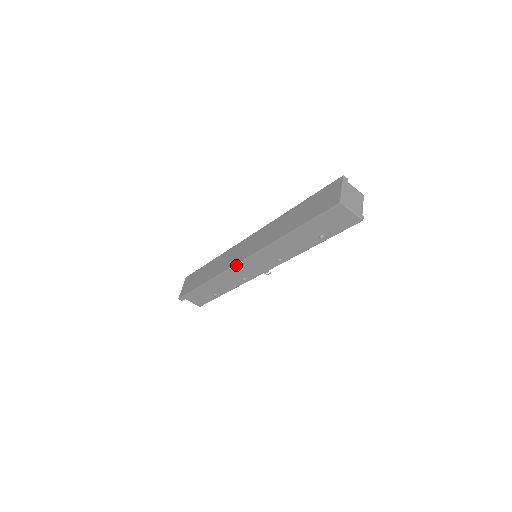
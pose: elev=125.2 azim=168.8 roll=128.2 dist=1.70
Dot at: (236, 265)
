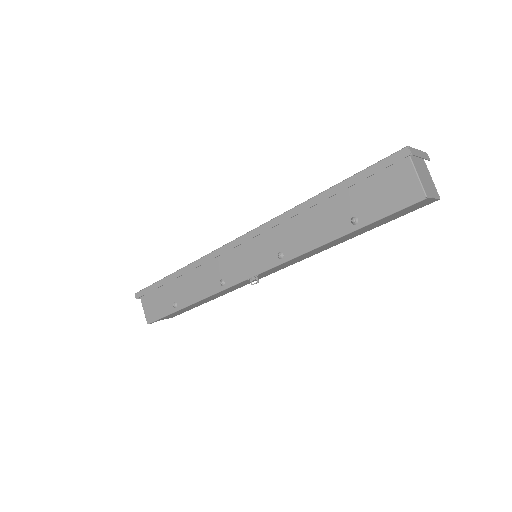
Dot at: (226, 244)
